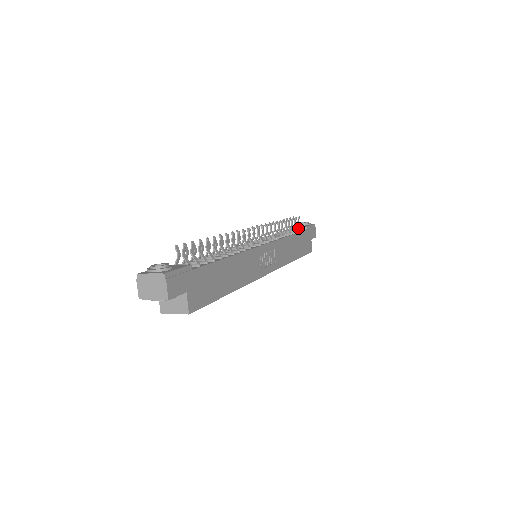
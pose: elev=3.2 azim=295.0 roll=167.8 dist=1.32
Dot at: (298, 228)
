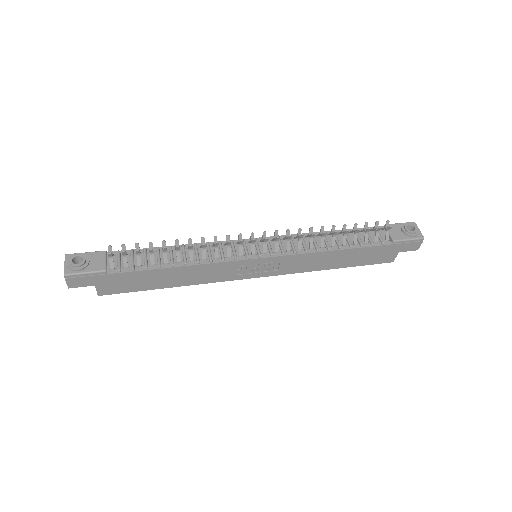
Dot at: (376, 238)
